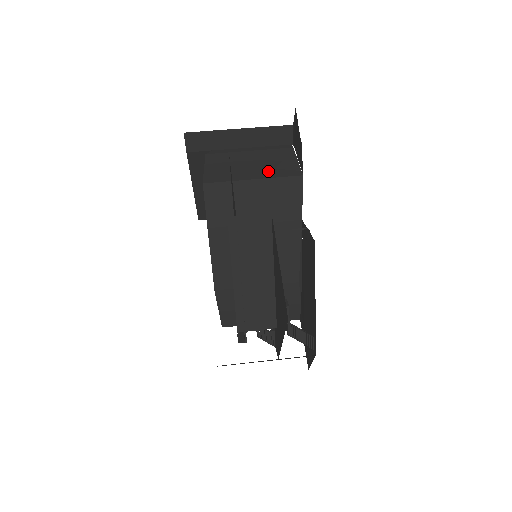
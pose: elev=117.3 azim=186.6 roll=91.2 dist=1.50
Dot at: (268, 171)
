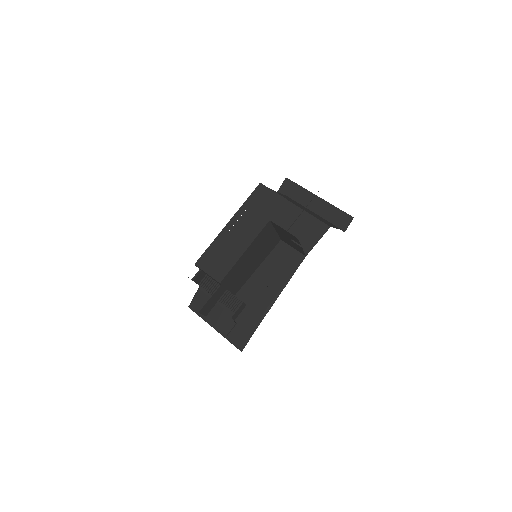
Dot at: (312, 214)
